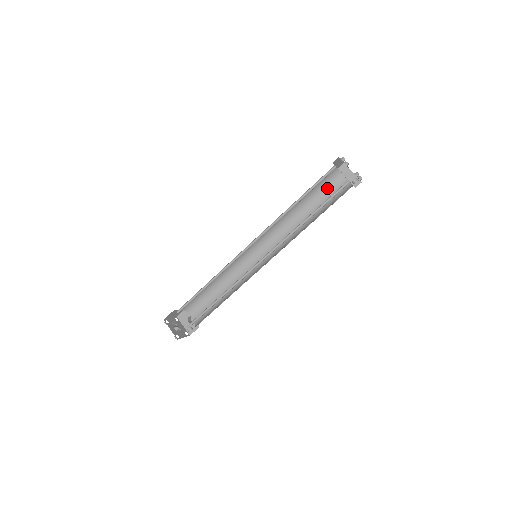
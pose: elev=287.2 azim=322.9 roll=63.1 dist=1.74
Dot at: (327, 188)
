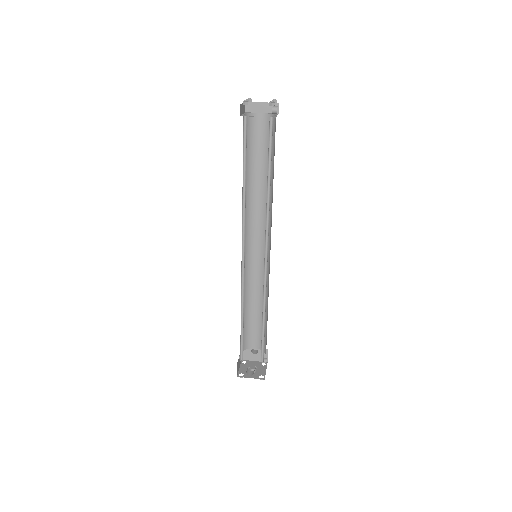
Dot at: (254, 139)
